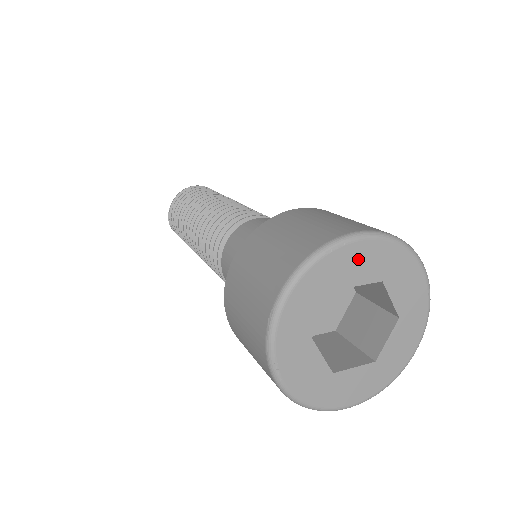
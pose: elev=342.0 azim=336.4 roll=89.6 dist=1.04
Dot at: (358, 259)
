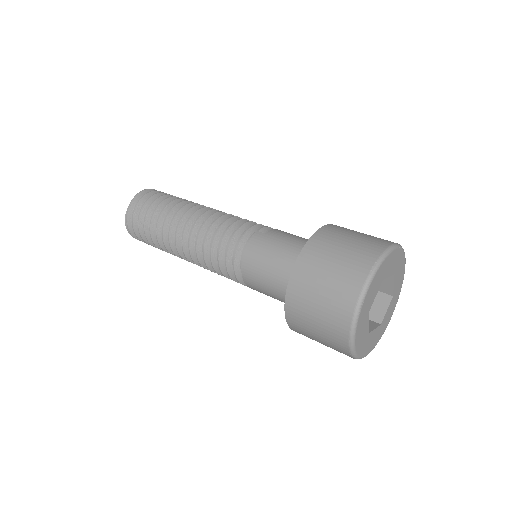
Dot at: (371, 294)
